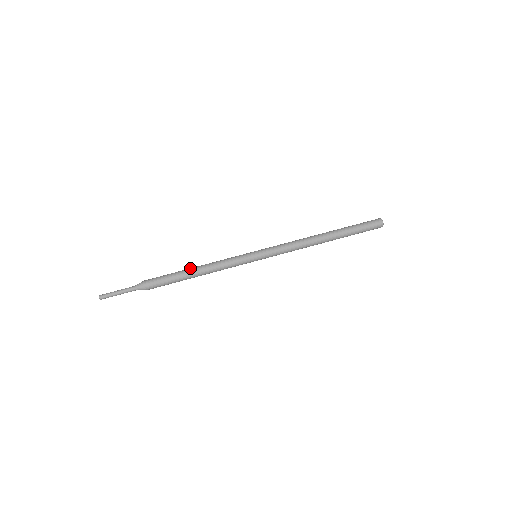
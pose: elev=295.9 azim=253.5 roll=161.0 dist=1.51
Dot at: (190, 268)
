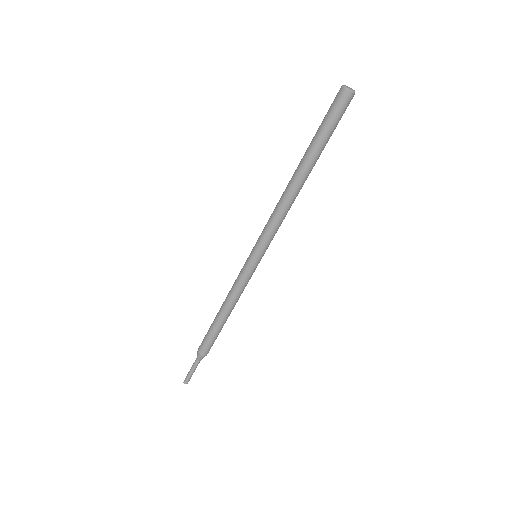
Dot at: (221, 320)
